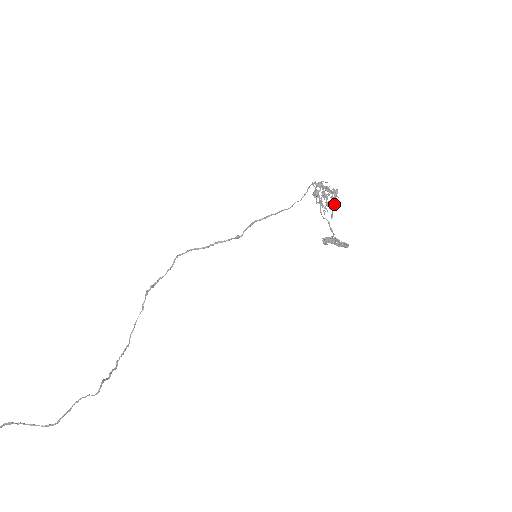
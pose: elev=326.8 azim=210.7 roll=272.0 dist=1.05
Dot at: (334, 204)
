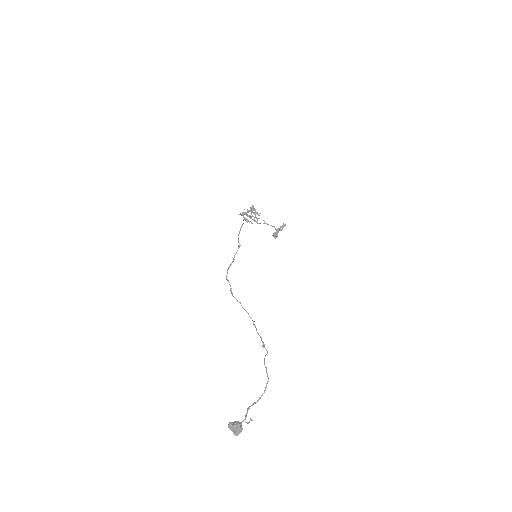
Dot at: (258, 214)
